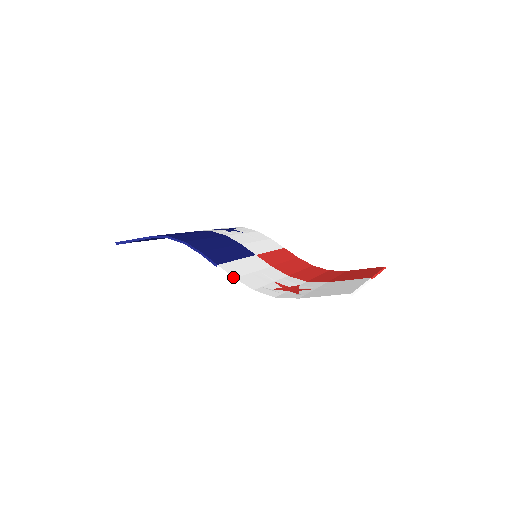
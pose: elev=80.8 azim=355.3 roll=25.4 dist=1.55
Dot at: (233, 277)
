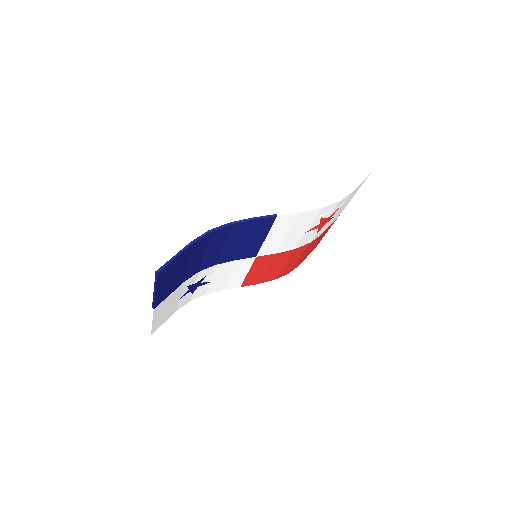
Dot at: (298, 211)
